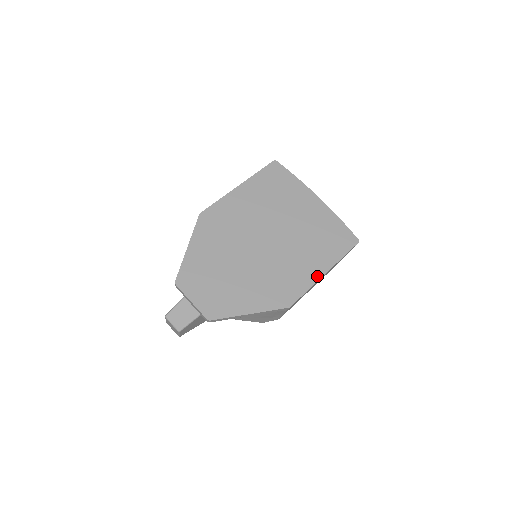
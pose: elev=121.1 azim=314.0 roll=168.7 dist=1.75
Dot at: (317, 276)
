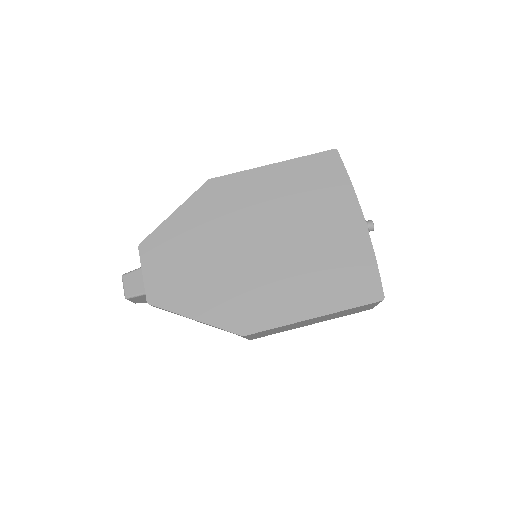
Dot at: (299, 316)
